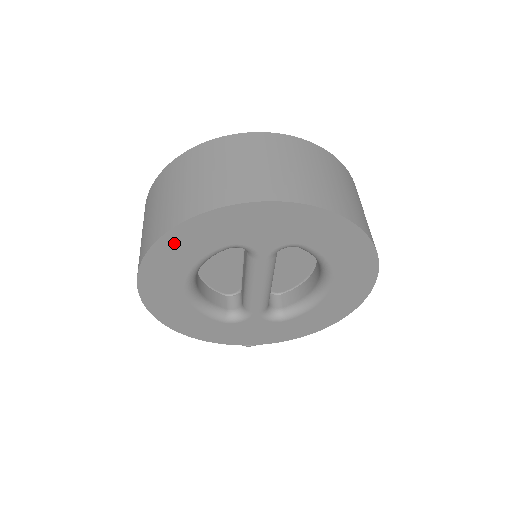
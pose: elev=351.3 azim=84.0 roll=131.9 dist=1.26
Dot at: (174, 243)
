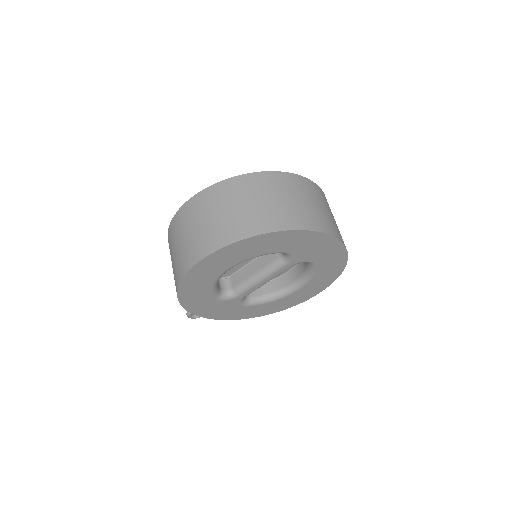
Dot at: (263, 240)
